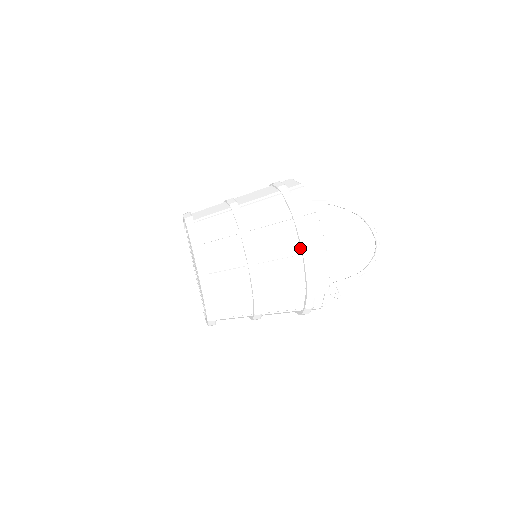
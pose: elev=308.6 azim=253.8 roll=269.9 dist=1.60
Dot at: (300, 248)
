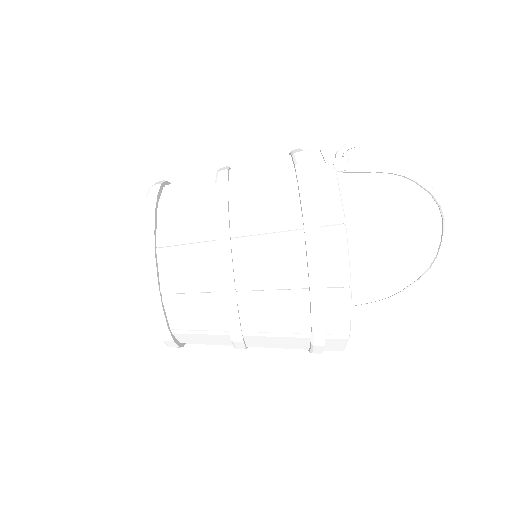
Dot at: (308, 349)
